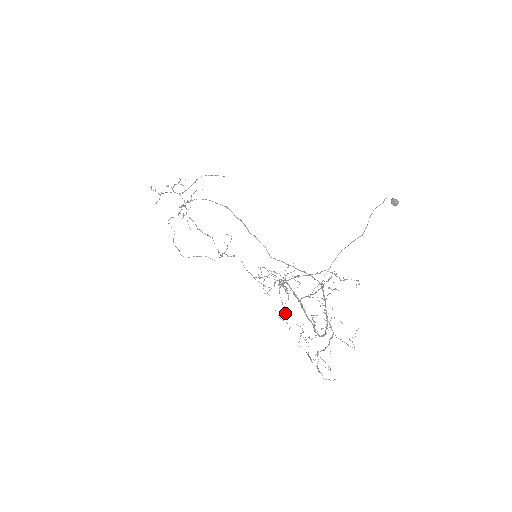
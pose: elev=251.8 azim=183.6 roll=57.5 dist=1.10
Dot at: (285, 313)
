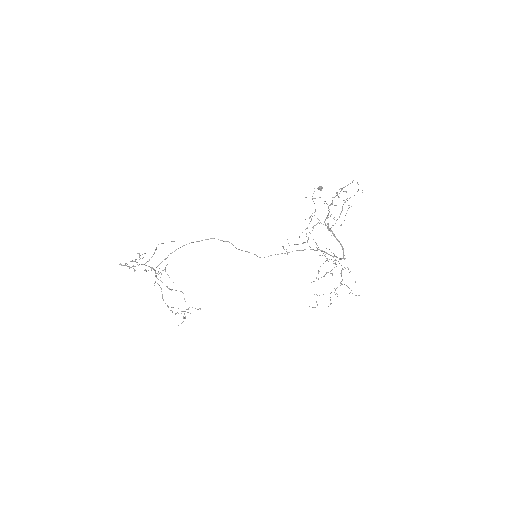
Dot at: occluded
